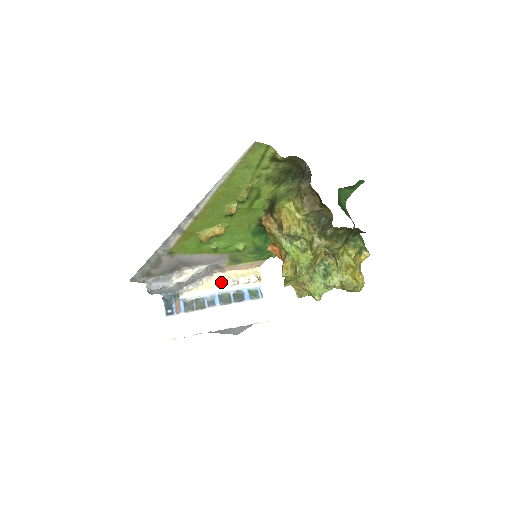
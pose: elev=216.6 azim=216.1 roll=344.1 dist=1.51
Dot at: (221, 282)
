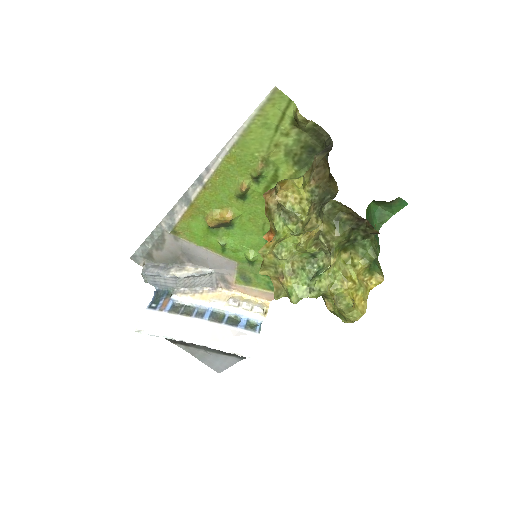
Dot at: (222, 298)
